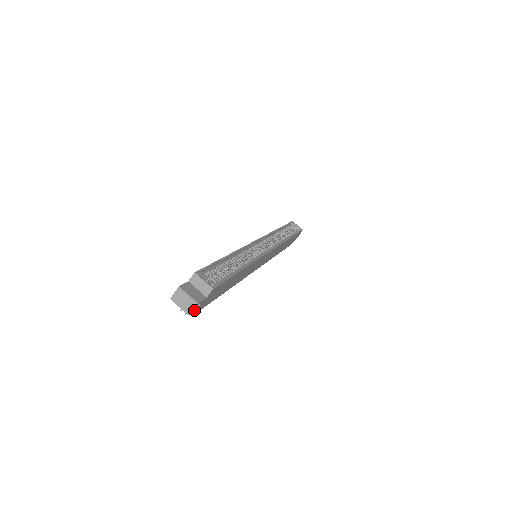
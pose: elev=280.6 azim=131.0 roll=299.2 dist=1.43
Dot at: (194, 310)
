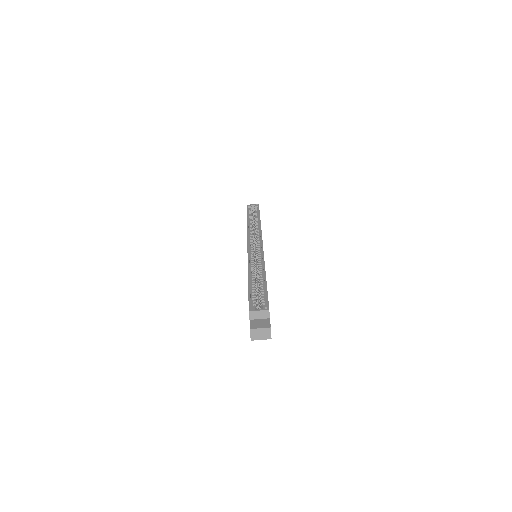
Dot at: occluded
